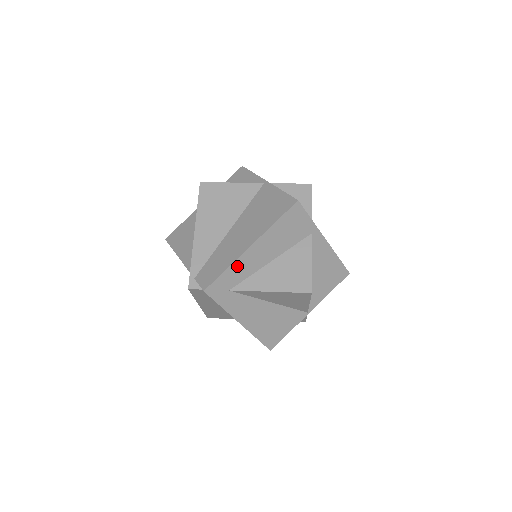
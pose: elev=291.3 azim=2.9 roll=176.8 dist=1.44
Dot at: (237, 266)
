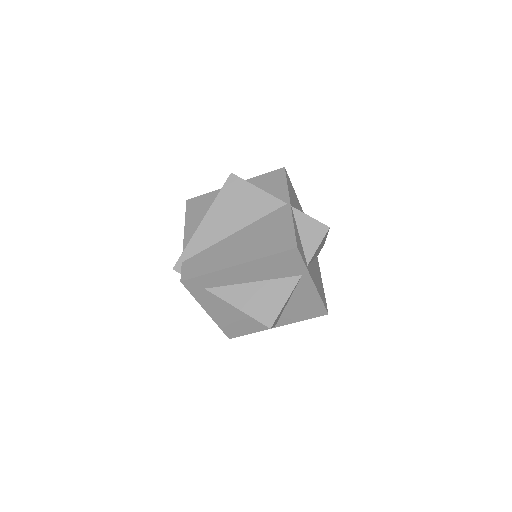
Dot at: (218, 275)
